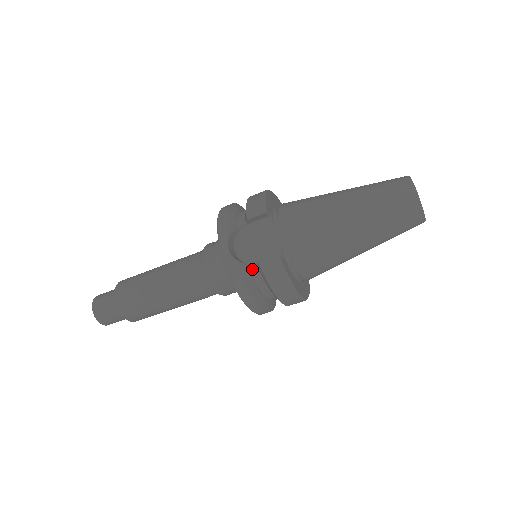
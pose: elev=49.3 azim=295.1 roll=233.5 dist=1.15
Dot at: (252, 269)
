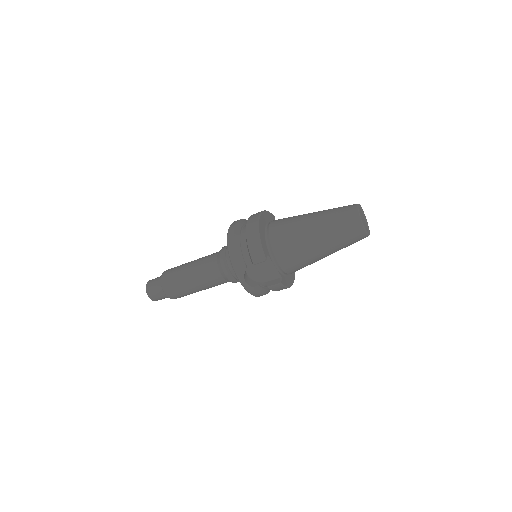
Dot at: (262, 285)
